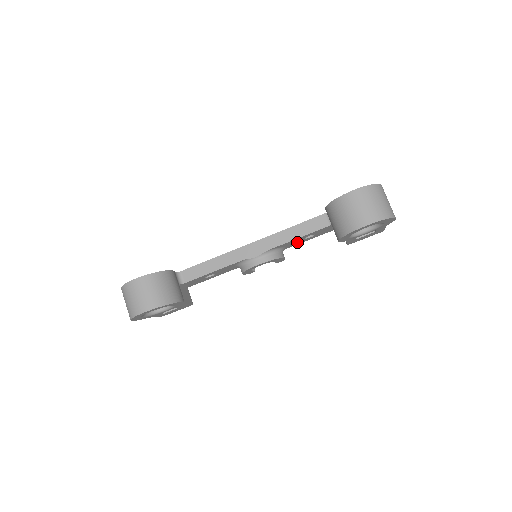
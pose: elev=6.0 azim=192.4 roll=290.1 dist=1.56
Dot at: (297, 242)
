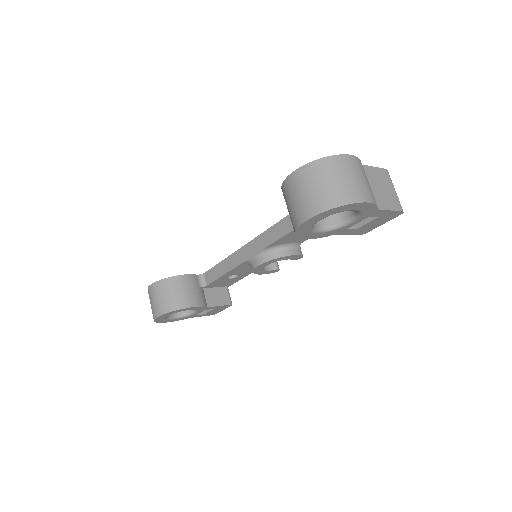
Dot at: occluded
